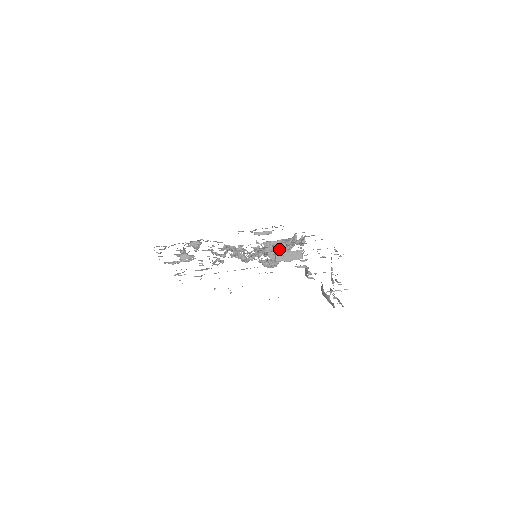
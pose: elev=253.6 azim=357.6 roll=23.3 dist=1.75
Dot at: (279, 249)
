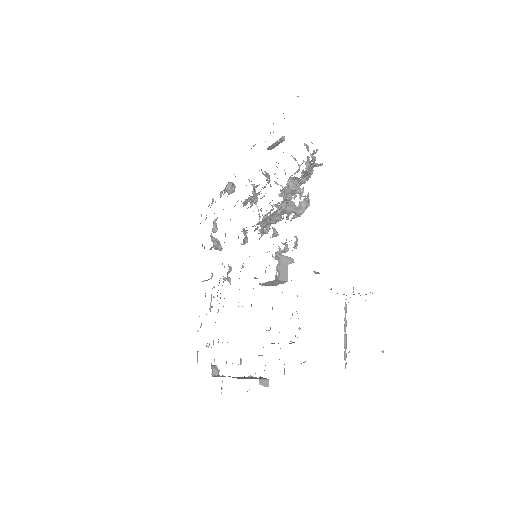
Dot at: occluded
